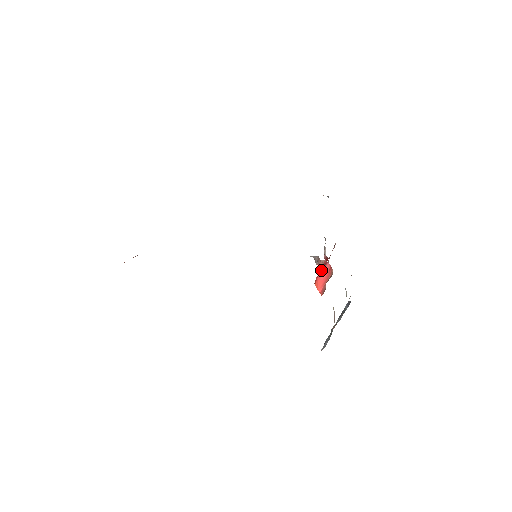
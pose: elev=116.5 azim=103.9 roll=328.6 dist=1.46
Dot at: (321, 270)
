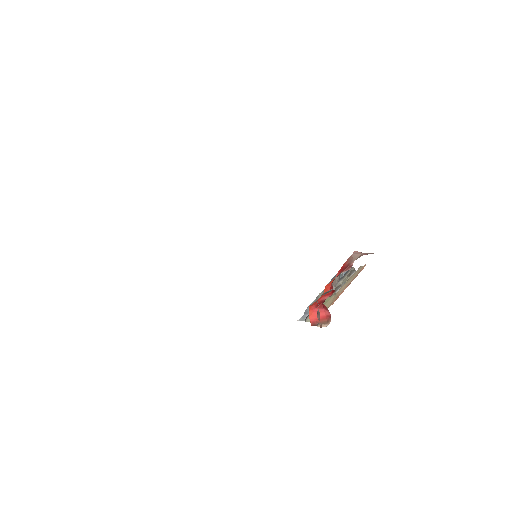
Dot at: (320, 308)
